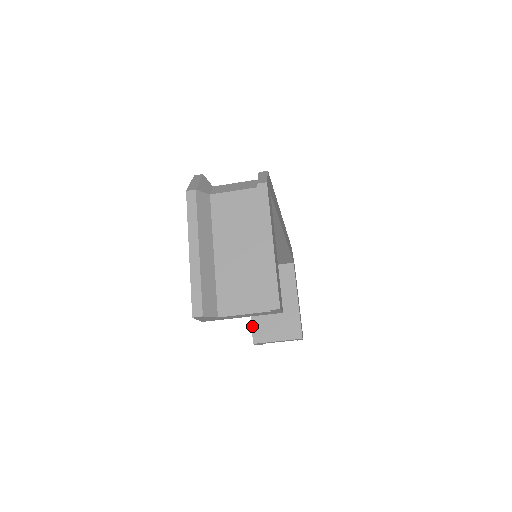
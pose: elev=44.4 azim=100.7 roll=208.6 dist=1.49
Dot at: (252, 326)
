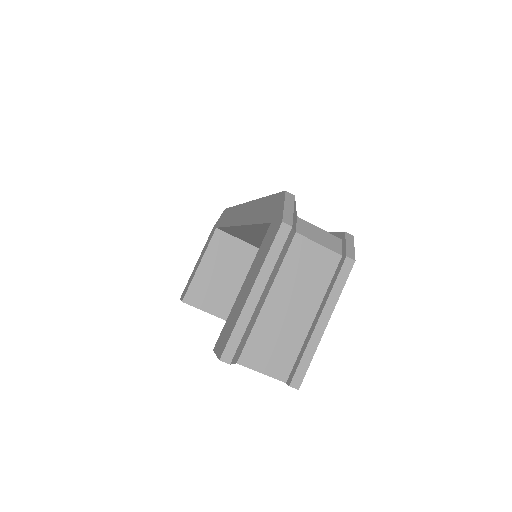
Dot at: (190, 285)
